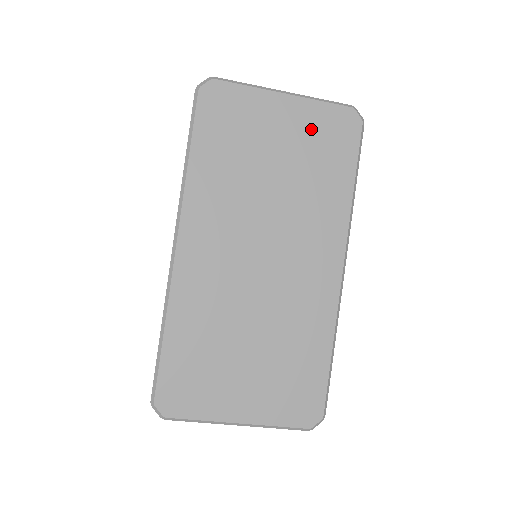
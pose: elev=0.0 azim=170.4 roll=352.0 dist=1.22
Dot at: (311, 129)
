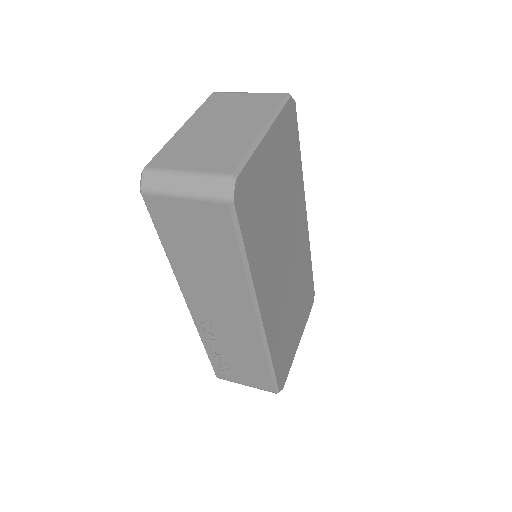
Dot at: (281, 144)
